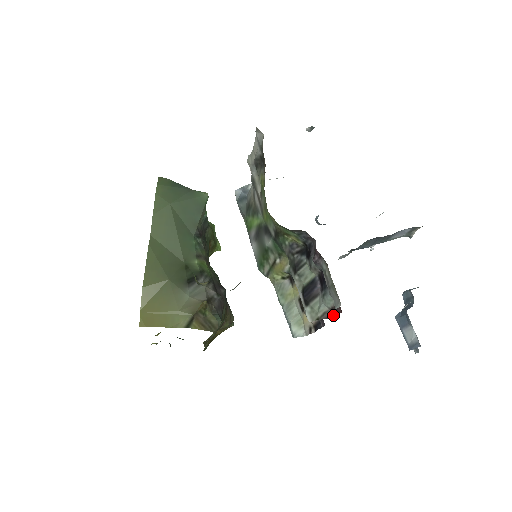
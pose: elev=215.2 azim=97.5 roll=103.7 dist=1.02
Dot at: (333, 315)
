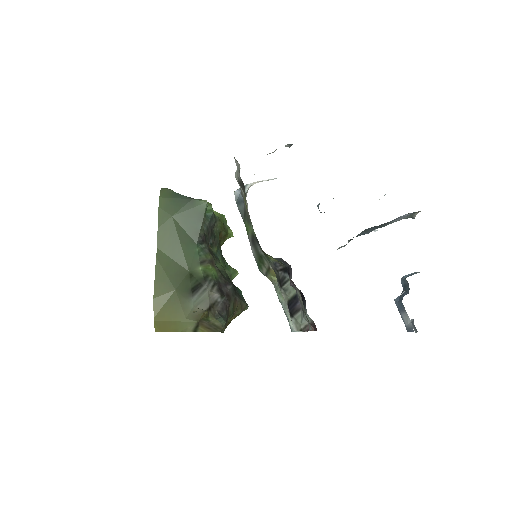
Dot at: (313, 329)
